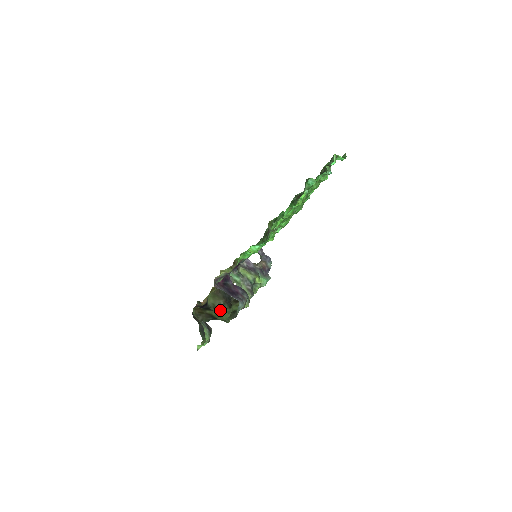
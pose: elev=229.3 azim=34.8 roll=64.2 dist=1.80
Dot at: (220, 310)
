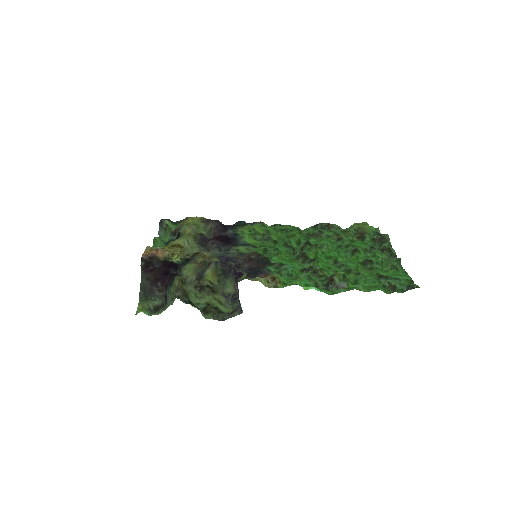
Dot at: (187, 285)
